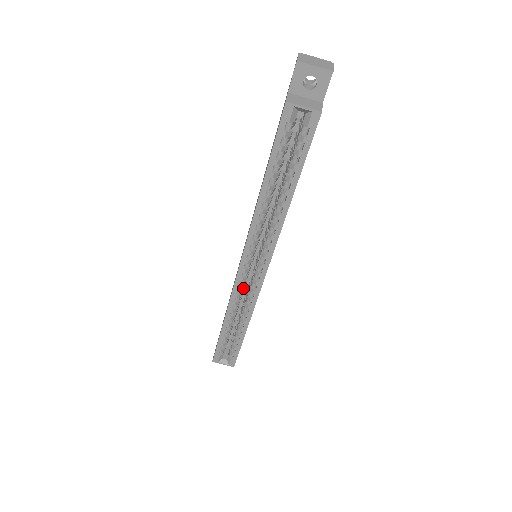
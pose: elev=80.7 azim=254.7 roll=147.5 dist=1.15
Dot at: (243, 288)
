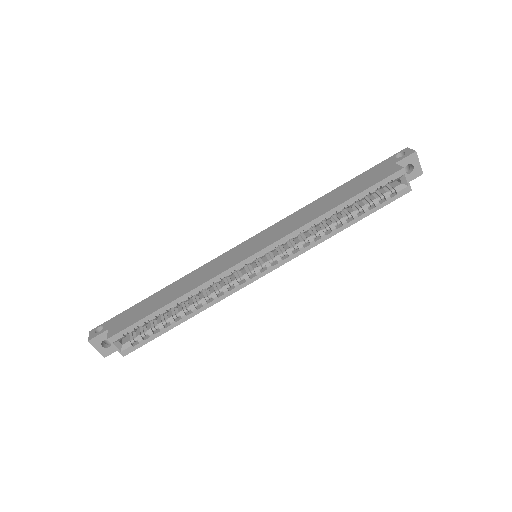
Dot at: (223, 277)
